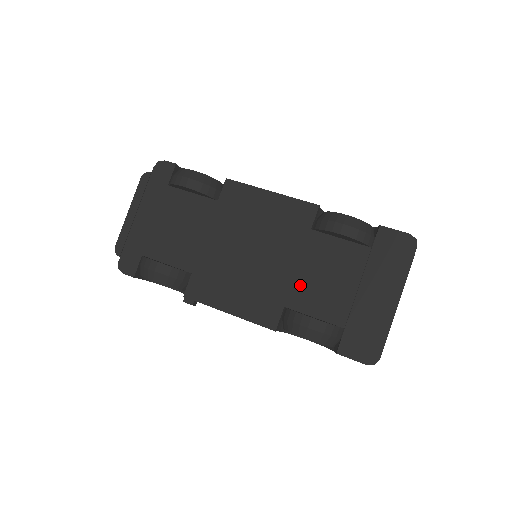
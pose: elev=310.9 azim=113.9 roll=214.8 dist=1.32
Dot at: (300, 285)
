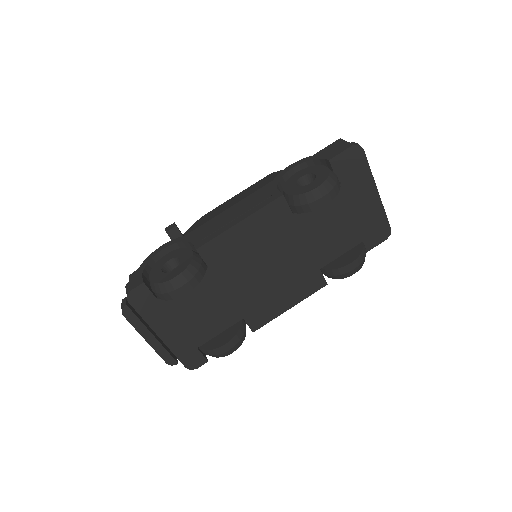
Dot at: (318, 249)
